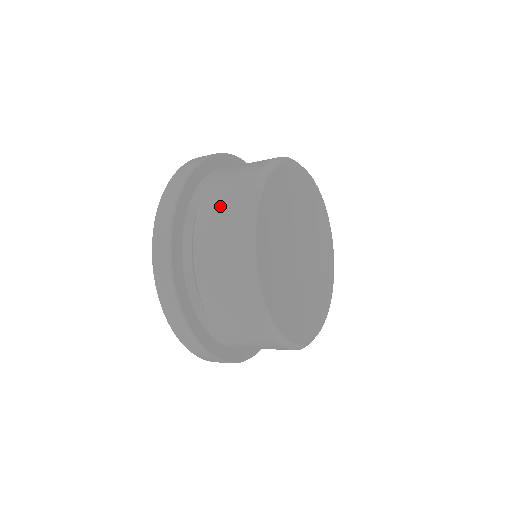
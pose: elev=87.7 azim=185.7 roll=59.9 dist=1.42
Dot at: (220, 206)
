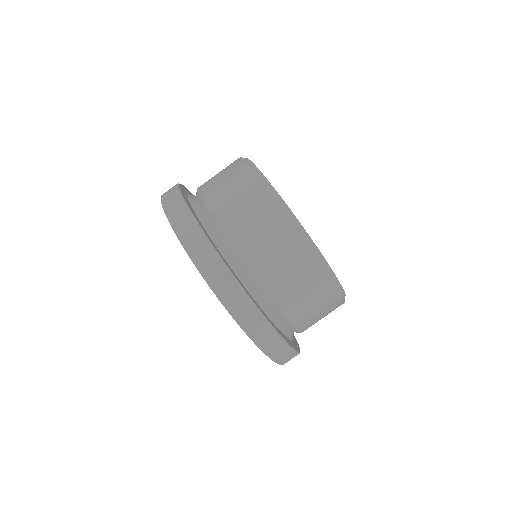
Dot at: (257, 233)
